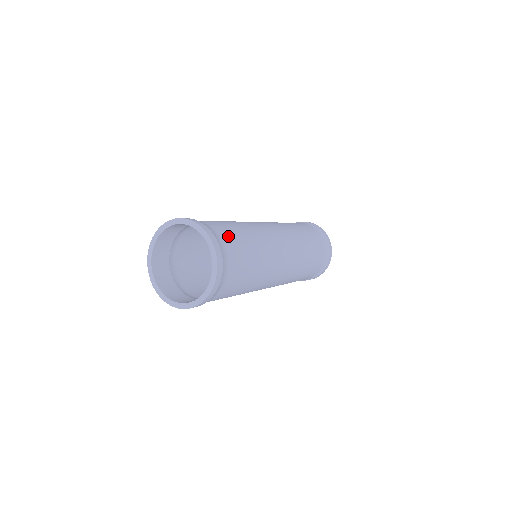
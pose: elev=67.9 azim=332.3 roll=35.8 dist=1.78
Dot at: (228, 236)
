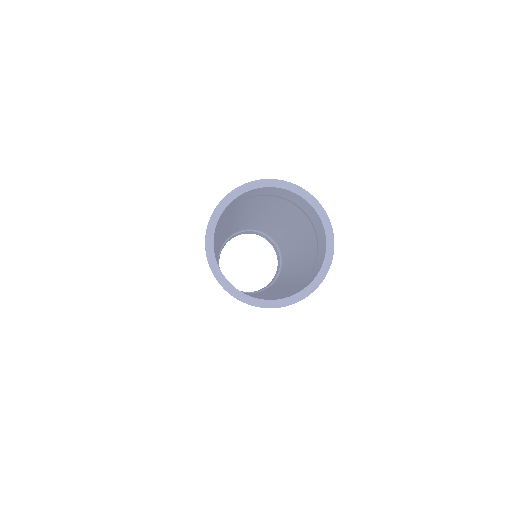
Dot at: occluded
